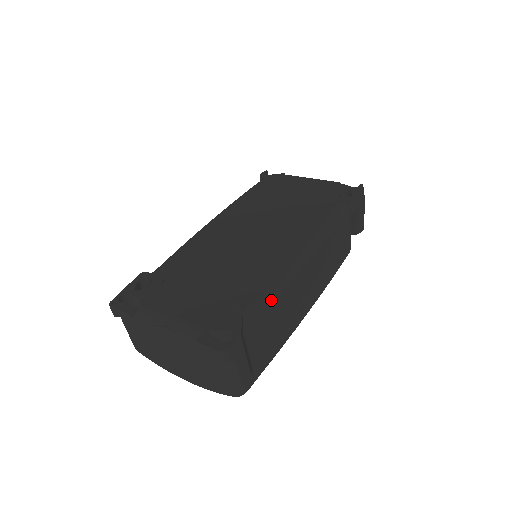
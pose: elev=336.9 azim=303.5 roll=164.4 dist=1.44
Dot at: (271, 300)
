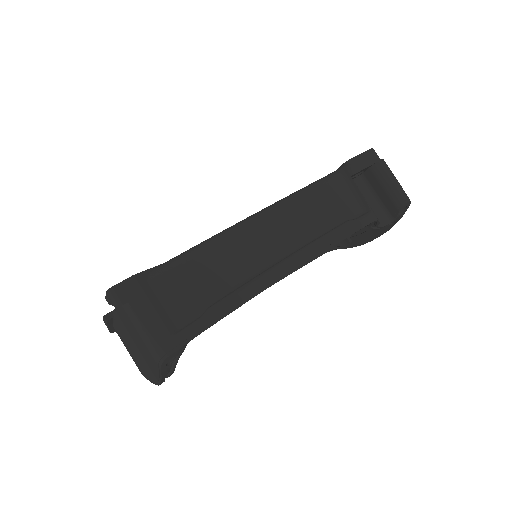
Dot at: (196, 251)
